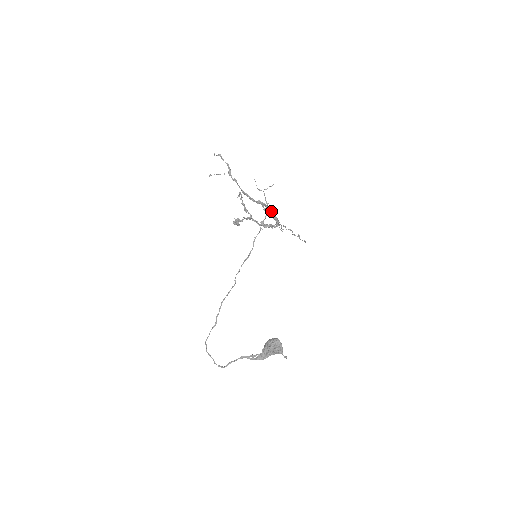
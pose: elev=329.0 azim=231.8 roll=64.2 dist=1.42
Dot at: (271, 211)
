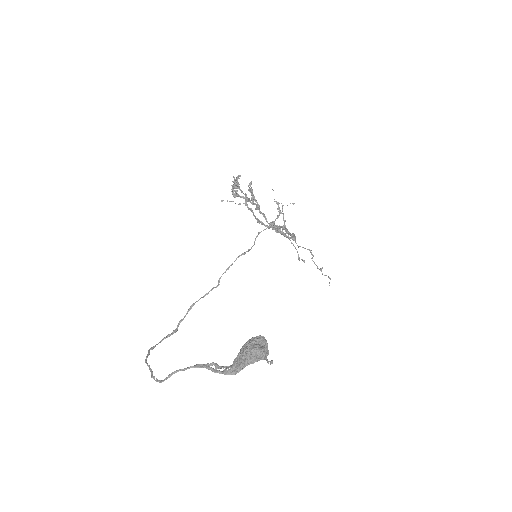
Dot at: occluded
